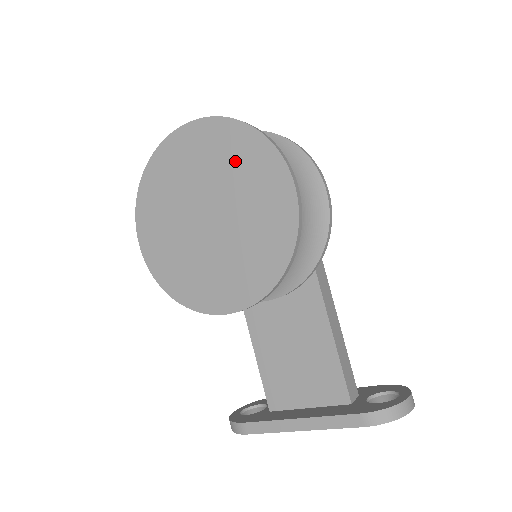
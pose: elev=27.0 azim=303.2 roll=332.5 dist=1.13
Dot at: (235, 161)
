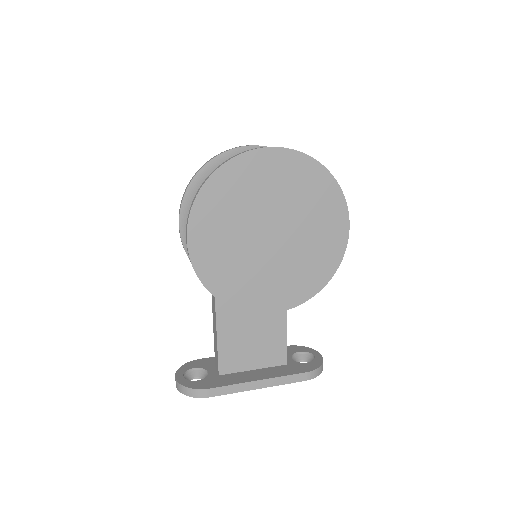
Dot at: (309, 196)
